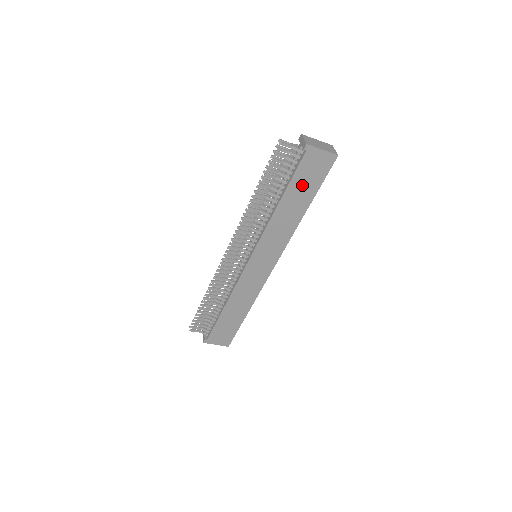
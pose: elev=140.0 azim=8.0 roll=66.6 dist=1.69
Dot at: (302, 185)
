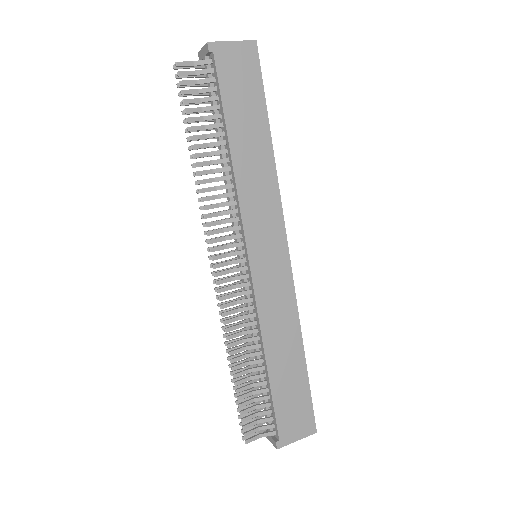
Dot at: (241, 105)
